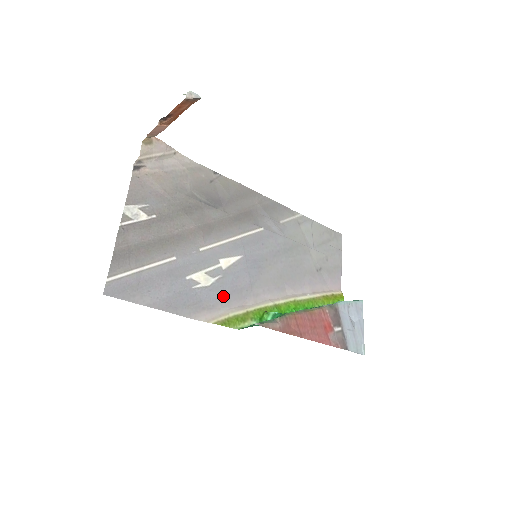
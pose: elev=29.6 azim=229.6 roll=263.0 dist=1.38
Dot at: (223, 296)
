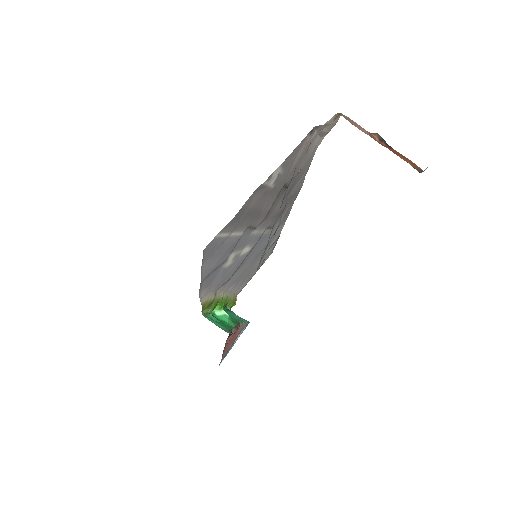
Dot at: (221, 280)
